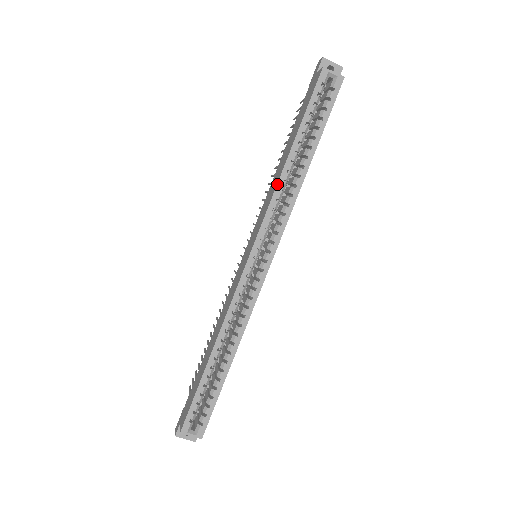
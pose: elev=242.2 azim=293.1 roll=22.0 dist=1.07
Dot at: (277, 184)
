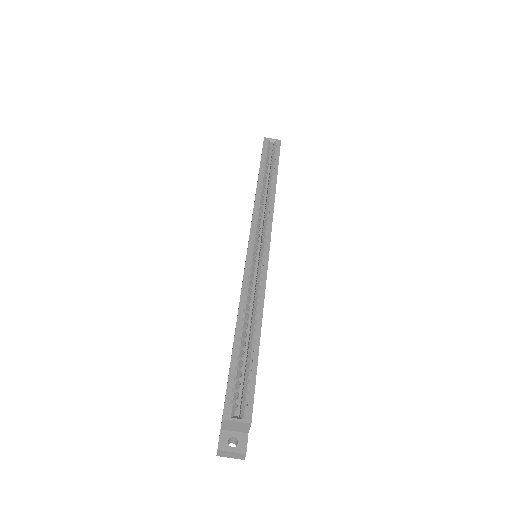
Dot at: (255, 195)
